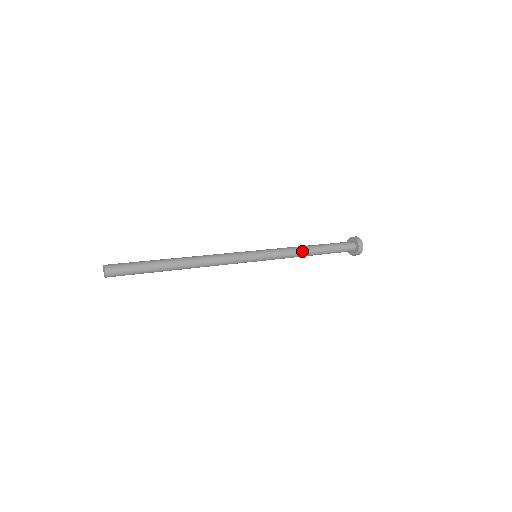
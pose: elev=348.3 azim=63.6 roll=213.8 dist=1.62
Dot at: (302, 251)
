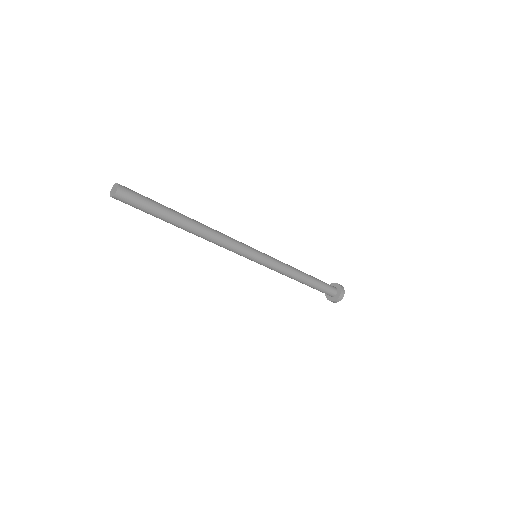
Dot at: (294, 268)
